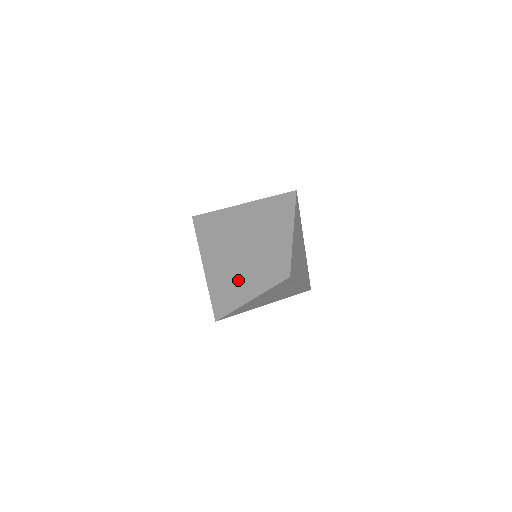
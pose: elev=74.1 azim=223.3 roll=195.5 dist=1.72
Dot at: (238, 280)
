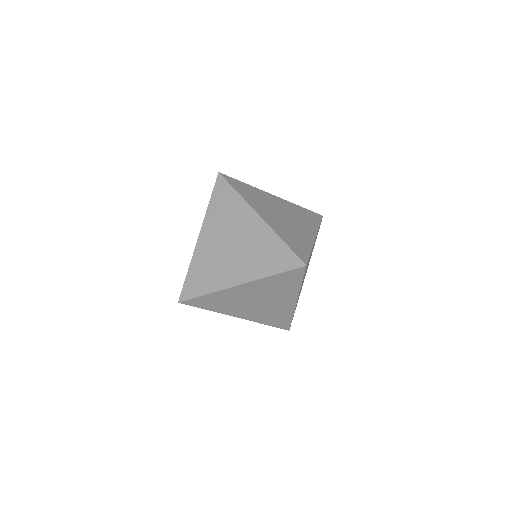
Dot at: (237, 256)
